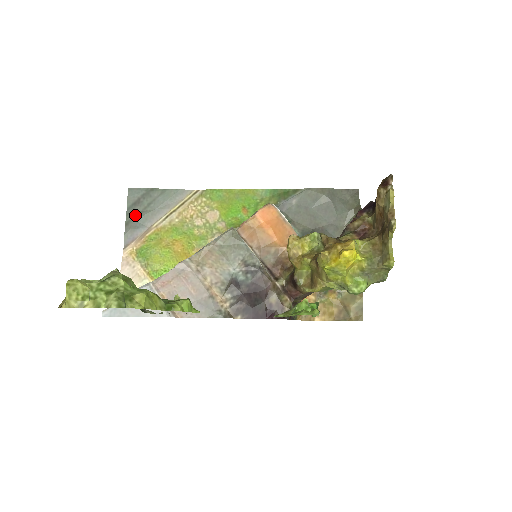
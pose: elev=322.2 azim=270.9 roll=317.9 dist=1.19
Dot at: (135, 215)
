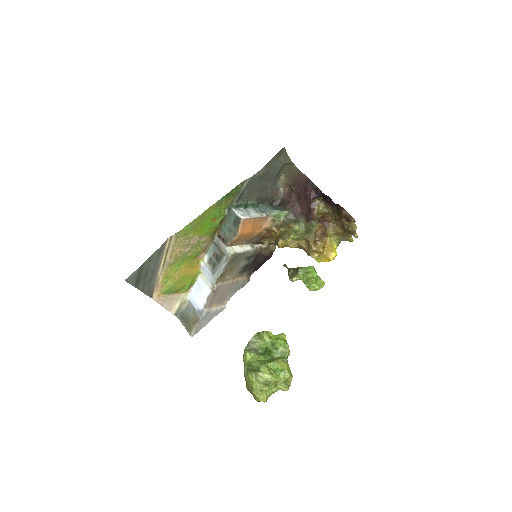
Dot at: (143, 284)
